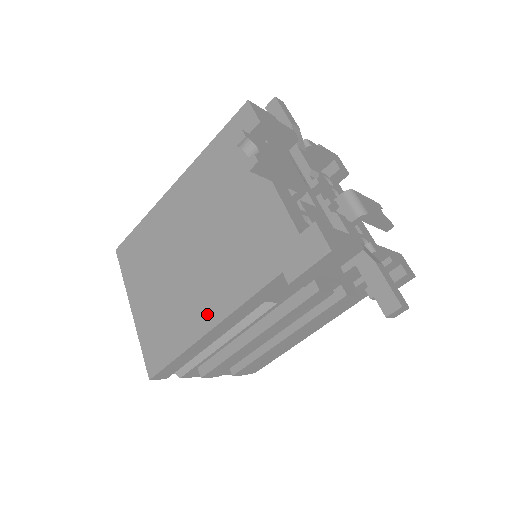
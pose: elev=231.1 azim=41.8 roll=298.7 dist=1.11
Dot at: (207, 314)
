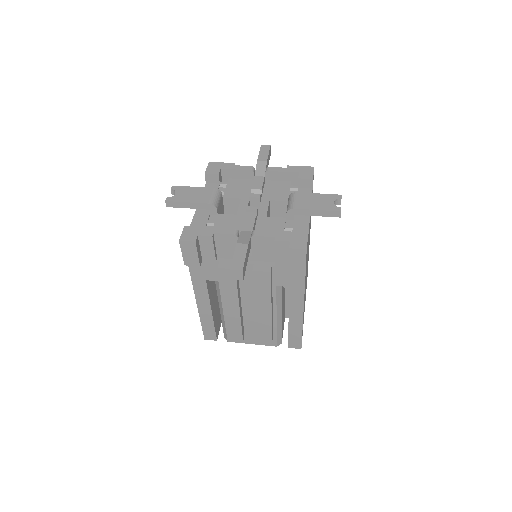
Dot at: occluded
